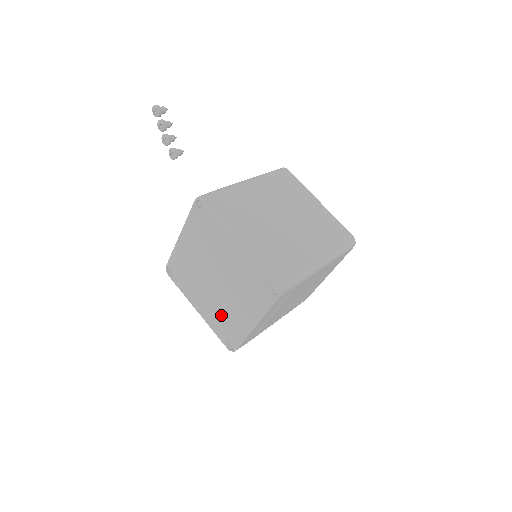
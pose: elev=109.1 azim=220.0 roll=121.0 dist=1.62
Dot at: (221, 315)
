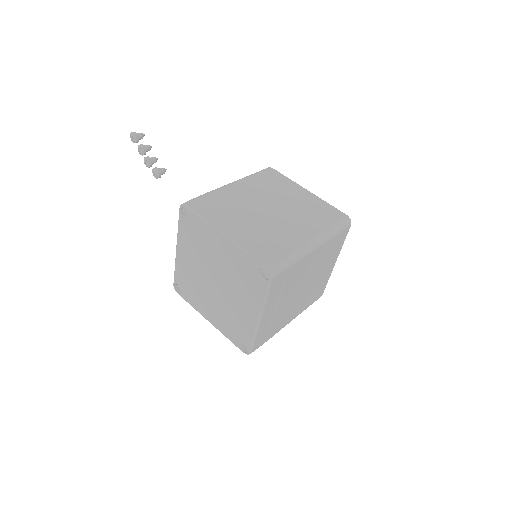
Dot at: (229, 318)
